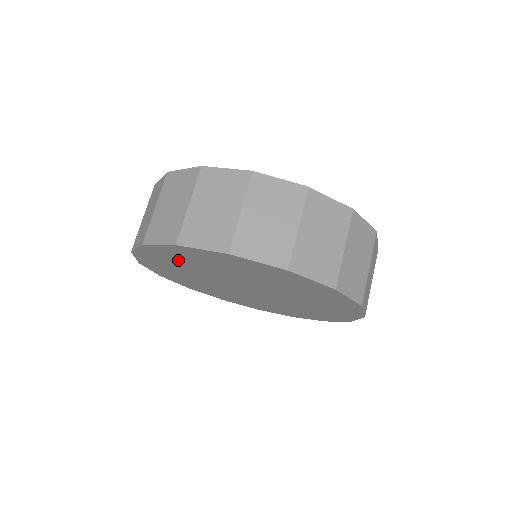
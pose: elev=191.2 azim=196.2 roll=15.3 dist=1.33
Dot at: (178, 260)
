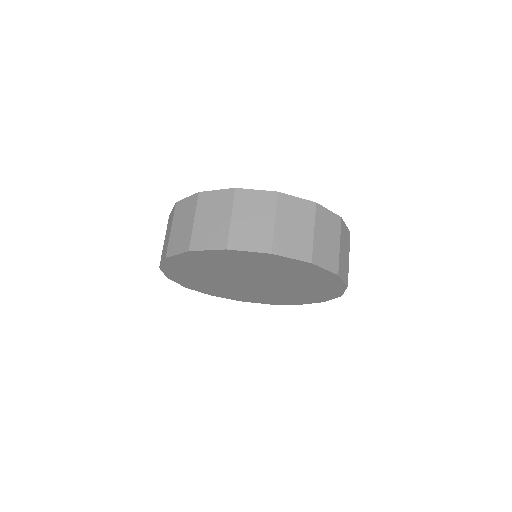
Dot at: (264, 264)
